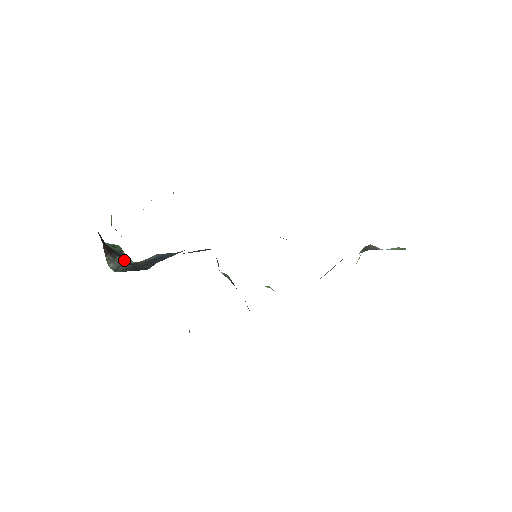
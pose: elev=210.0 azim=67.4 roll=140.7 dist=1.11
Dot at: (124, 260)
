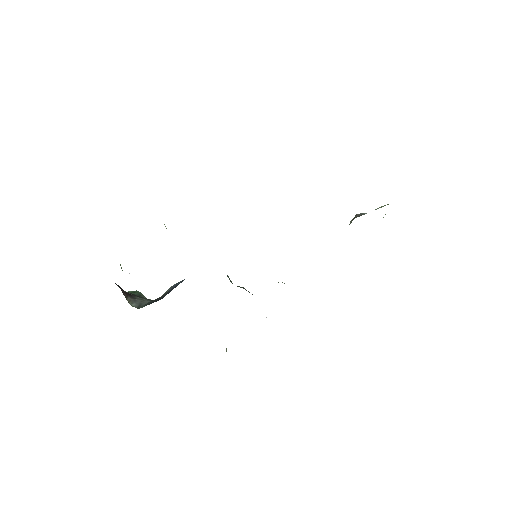
Dot at: (144, 299)
